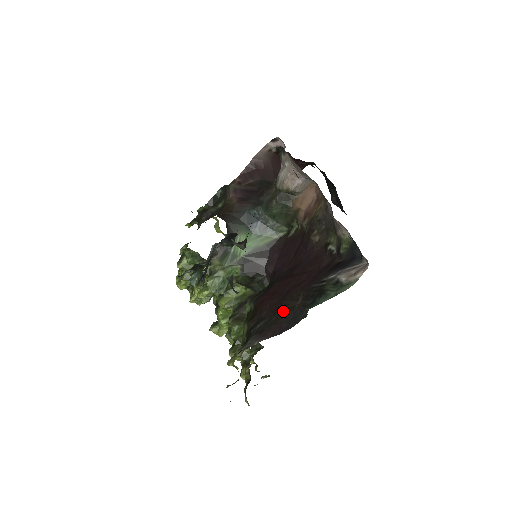
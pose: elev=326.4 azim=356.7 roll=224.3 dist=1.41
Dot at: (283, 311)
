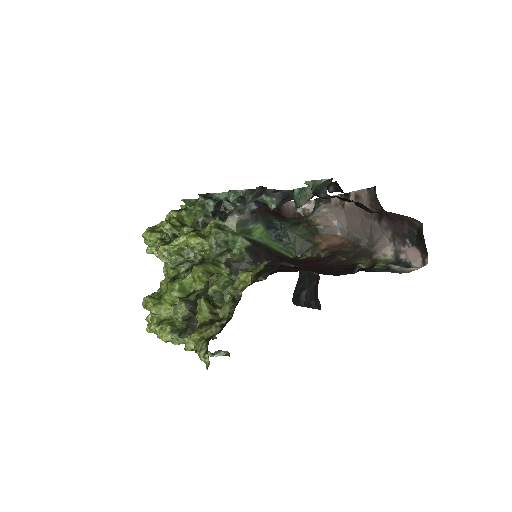
Dot at: occluded
